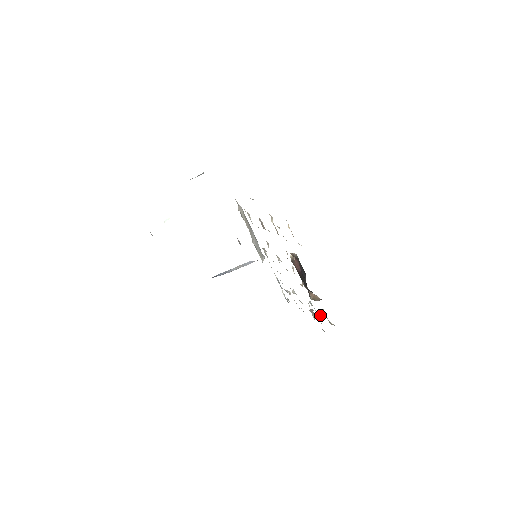
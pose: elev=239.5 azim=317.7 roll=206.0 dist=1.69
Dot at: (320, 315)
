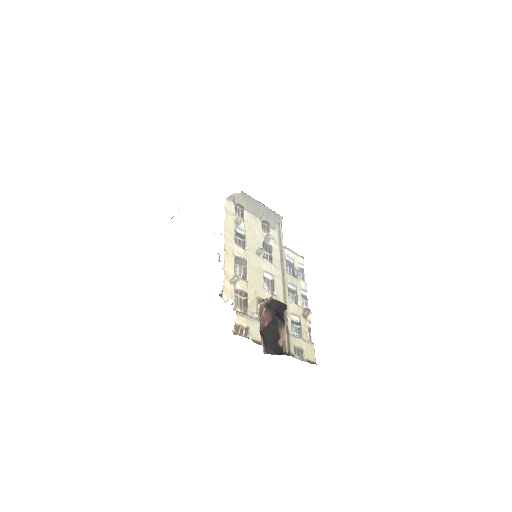
Dot at: (302, 335)
